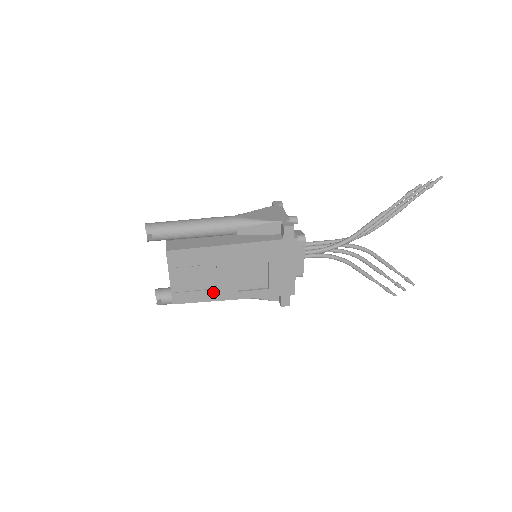
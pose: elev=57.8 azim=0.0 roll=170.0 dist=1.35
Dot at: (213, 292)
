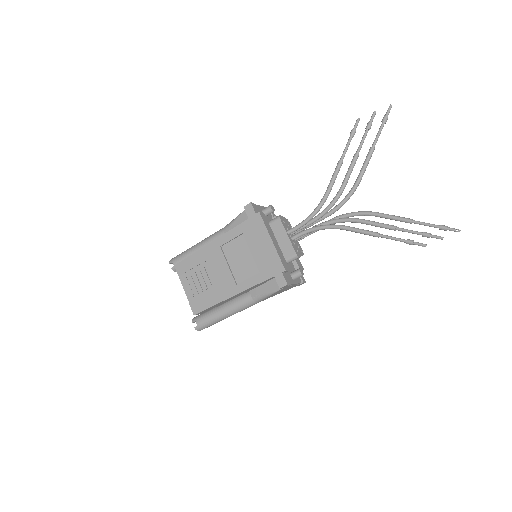
Dot at: (218, 292)
